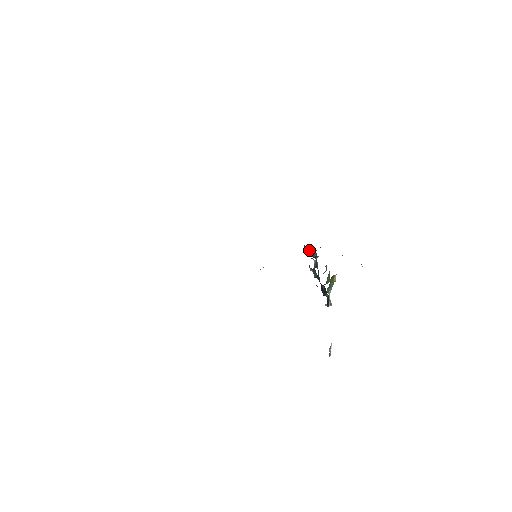
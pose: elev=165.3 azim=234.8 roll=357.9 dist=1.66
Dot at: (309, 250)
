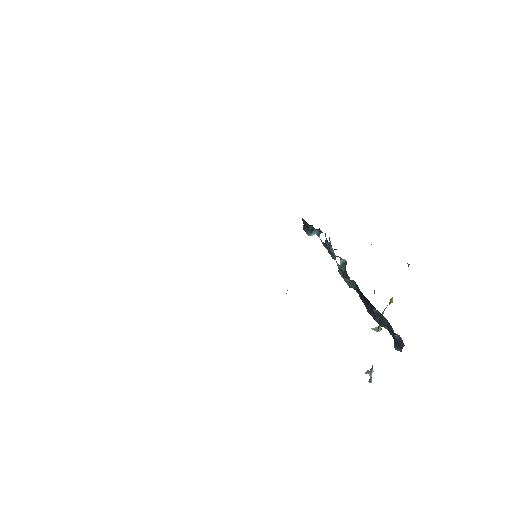
Dot at: (313, 228)
